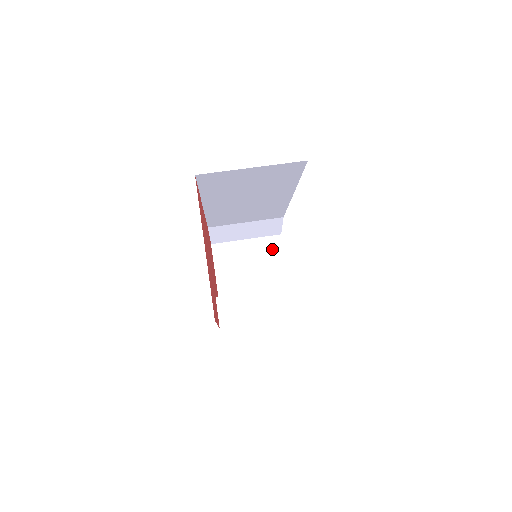
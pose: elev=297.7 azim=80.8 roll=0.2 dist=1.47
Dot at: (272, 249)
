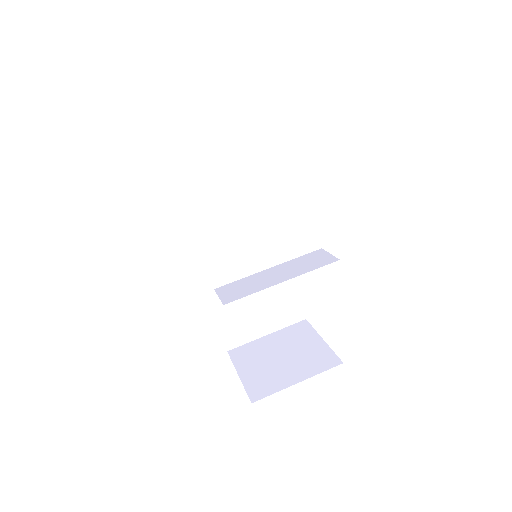
Dot at: (300, 332)
